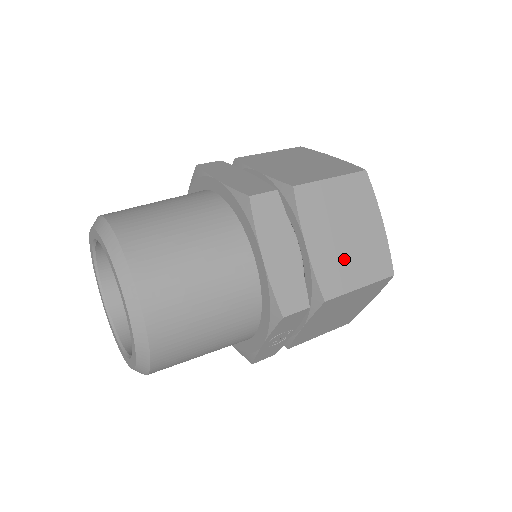
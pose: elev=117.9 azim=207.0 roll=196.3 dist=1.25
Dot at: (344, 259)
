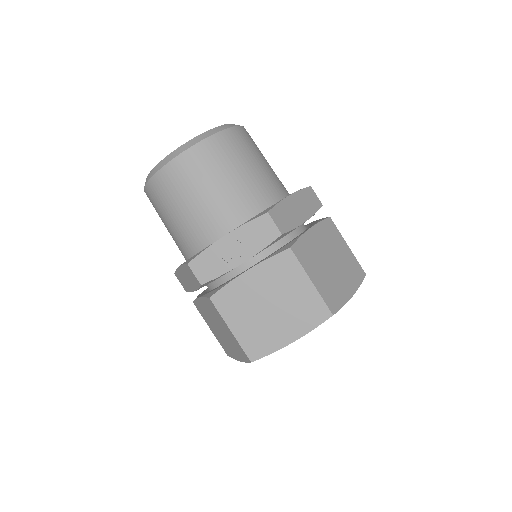
Dot at: (319, 262)
